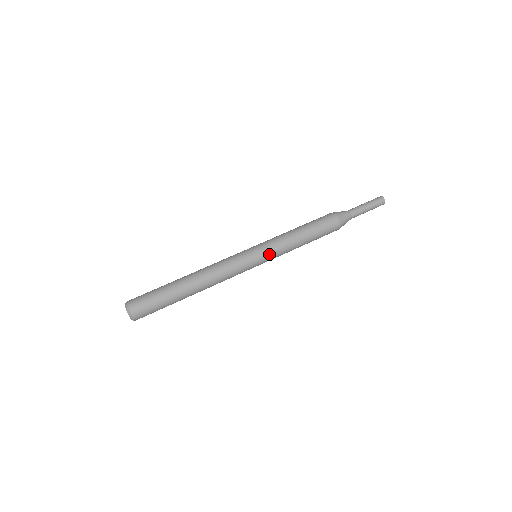
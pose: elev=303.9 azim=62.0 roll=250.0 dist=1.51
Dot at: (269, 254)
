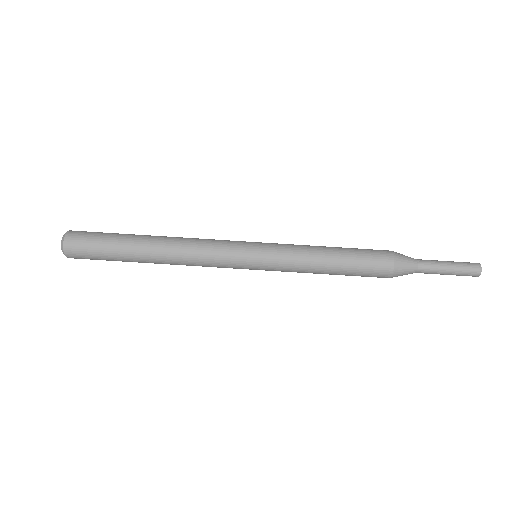
Dot at: (270, 270)
